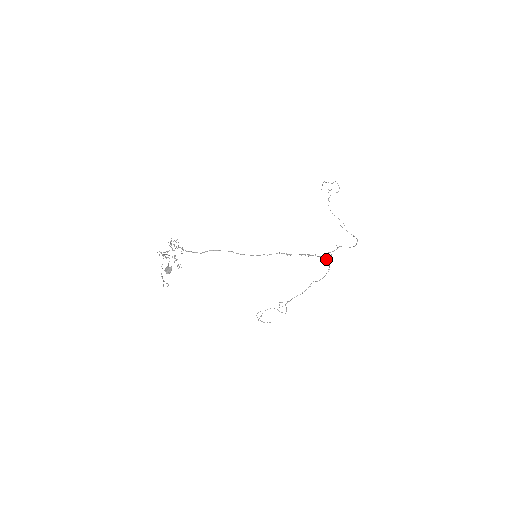
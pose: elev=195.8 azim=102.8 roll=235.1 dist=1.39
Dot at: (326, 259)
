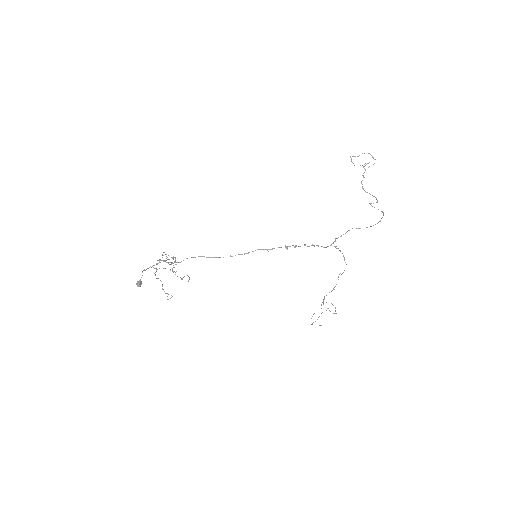
Dot at: (323, 247)
